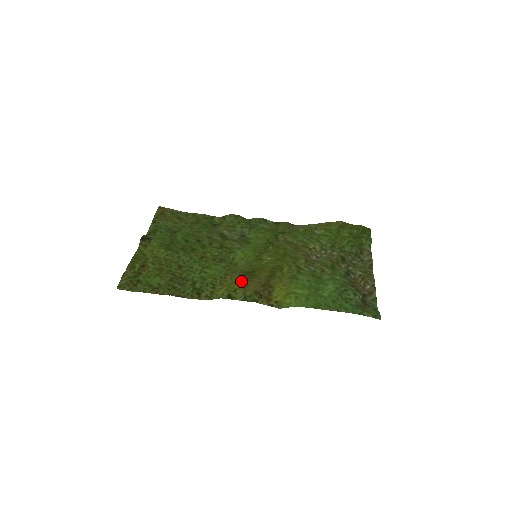
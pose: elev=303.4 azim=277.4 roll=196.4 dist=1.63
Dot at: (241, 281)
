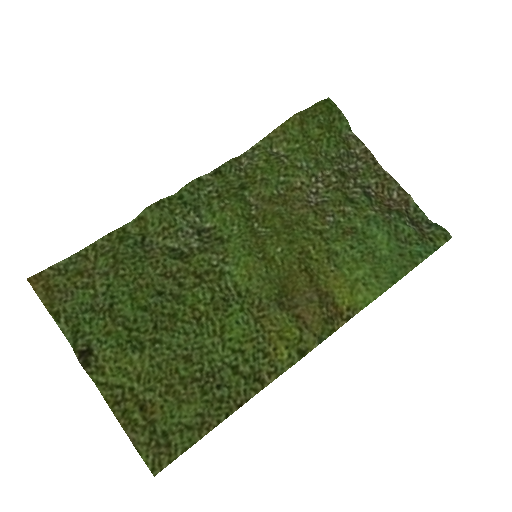
Dot at: (289, 317)
